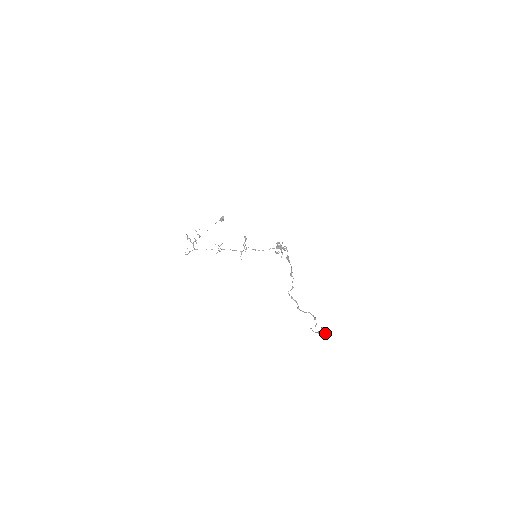
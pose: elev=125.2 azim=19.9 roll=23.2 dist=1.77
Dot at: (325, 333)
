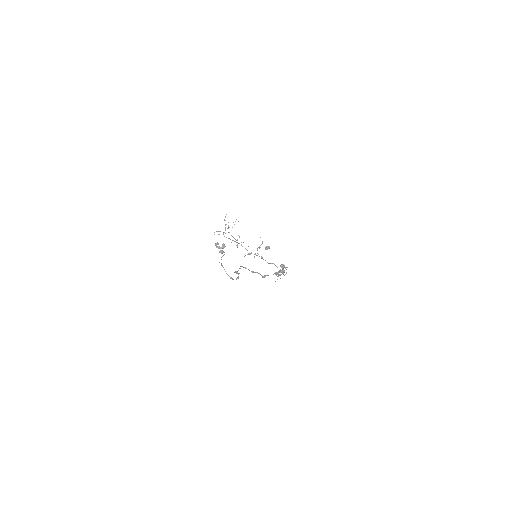
Dot at: (221, 250)
